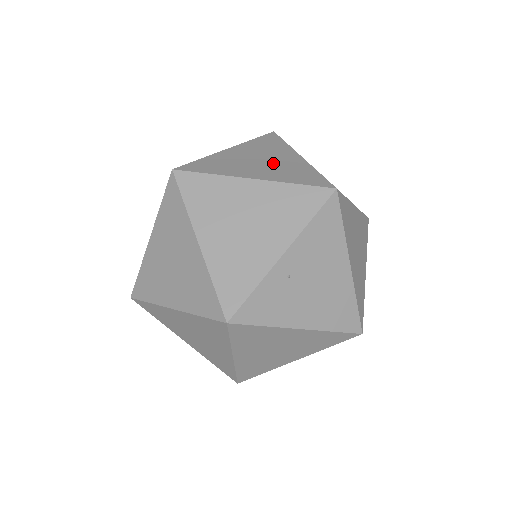
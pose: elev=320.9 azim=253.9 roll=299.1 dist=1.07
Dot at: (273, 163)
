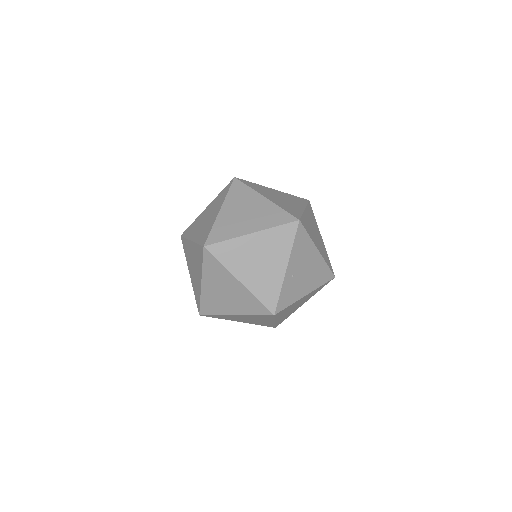
Dot at: (254, 213)
